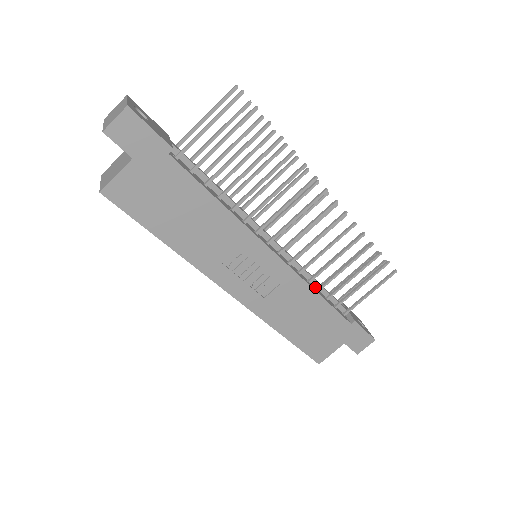
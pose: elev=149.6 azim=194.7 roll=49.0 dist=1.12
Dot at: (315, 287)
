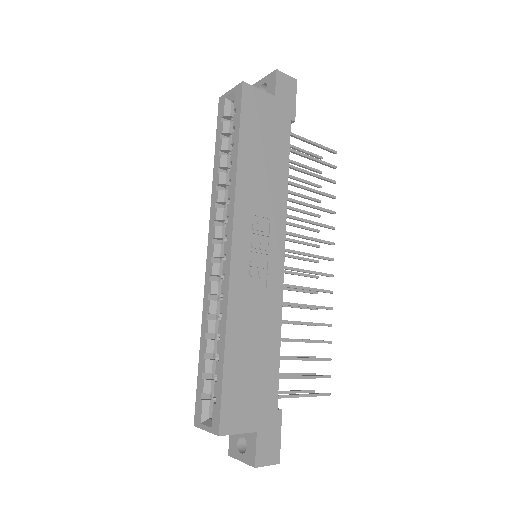
Dot at: occluded
